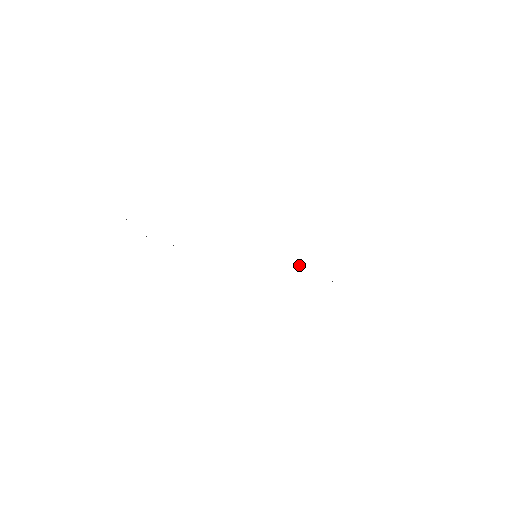
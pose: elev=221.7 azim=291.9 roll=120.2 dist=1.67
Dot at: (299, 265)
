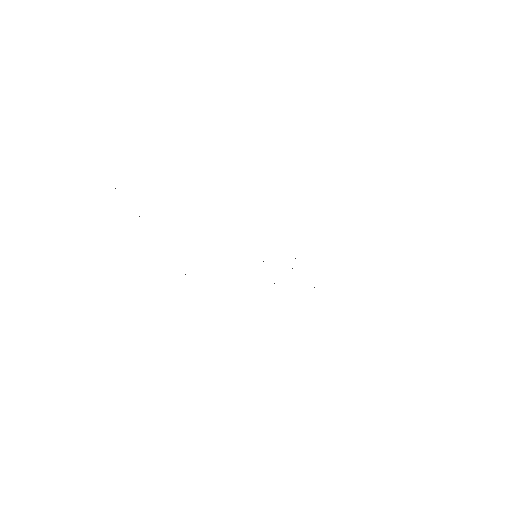
Dot at: occluded
